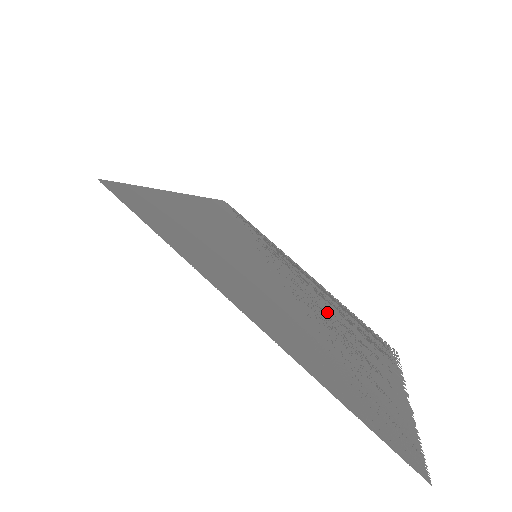
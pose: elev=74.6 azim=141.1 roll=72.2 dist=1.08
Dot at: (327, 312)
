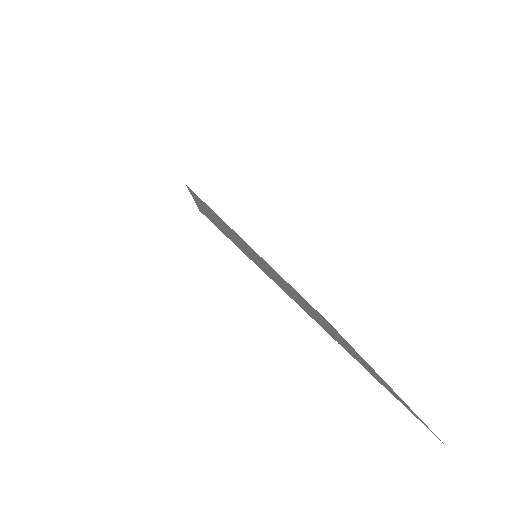
Dot at: occluded
